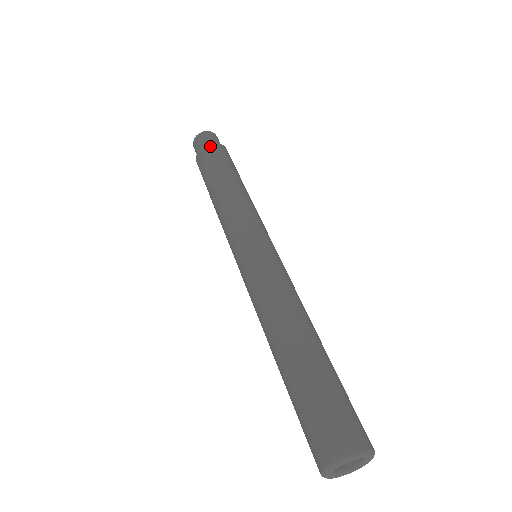
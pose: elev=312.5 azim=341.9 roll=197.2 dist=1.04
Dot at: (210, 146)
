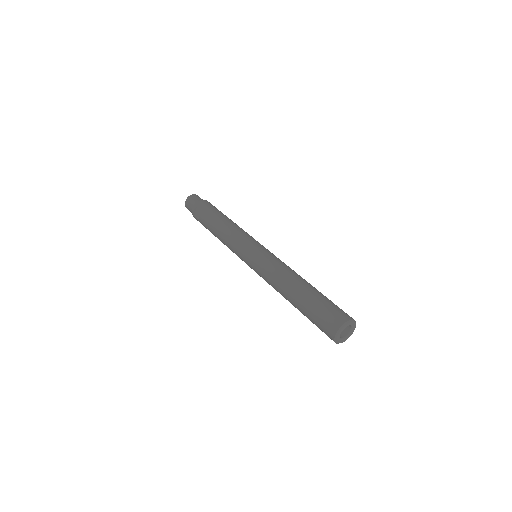
Dot at: (202, 202)
